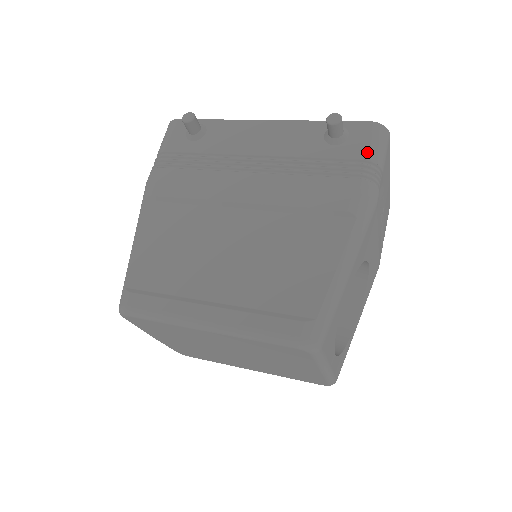
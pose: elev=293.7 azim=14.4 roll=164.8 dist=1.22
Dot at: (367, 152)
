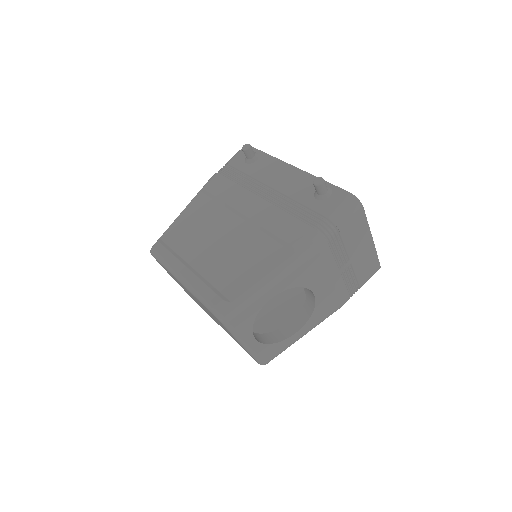
Dot at: (331, 212)
